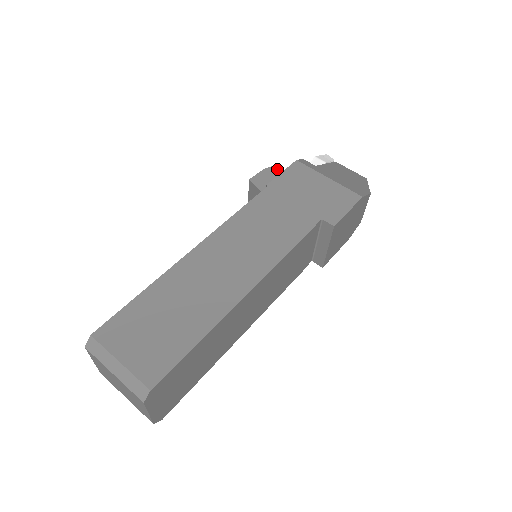
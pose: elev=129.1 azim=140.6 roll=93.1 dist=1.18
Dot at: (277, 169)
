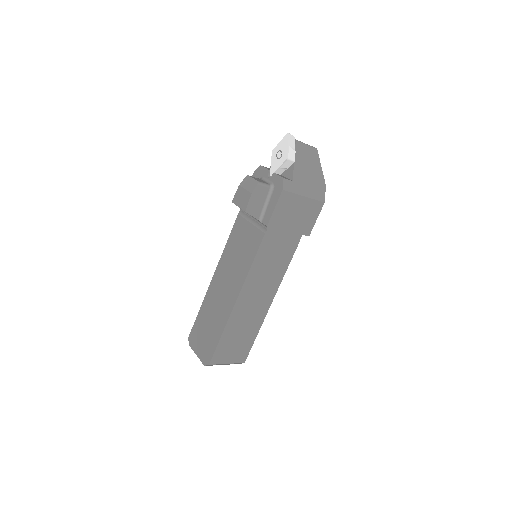
Dot at: (261, 187)
